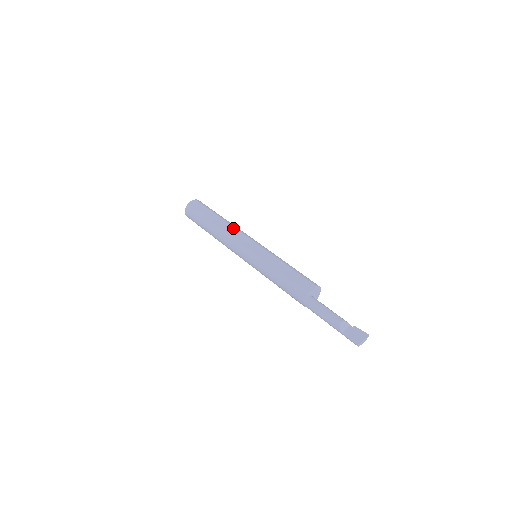
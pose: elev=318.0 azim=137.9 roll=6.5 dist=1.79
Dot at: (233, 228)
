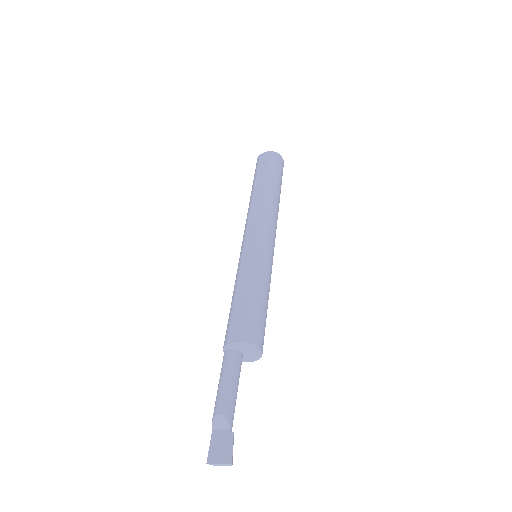
Dot at: (261, 206)
